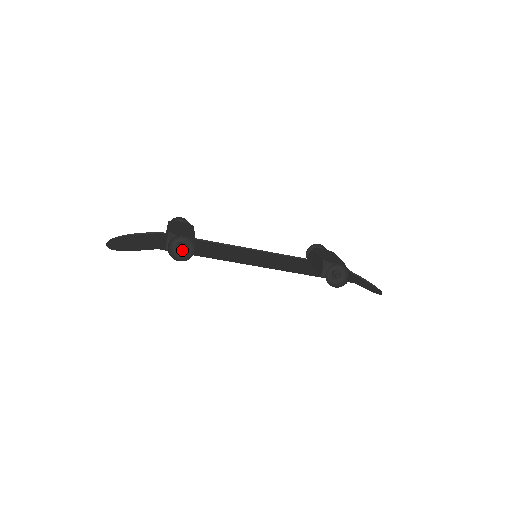
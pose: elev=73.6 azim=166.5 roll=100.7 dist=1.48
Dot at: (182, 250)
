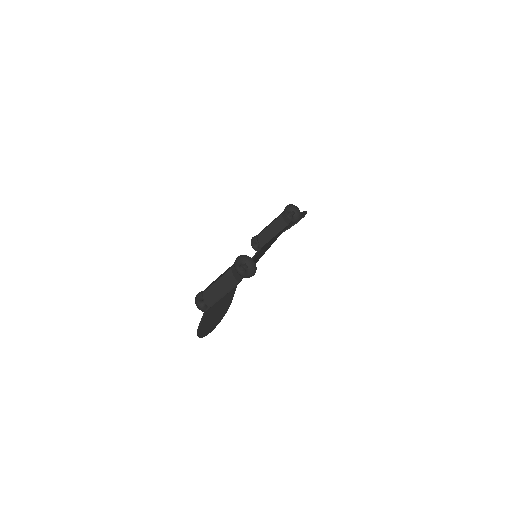
Dot at: (245, 271)
